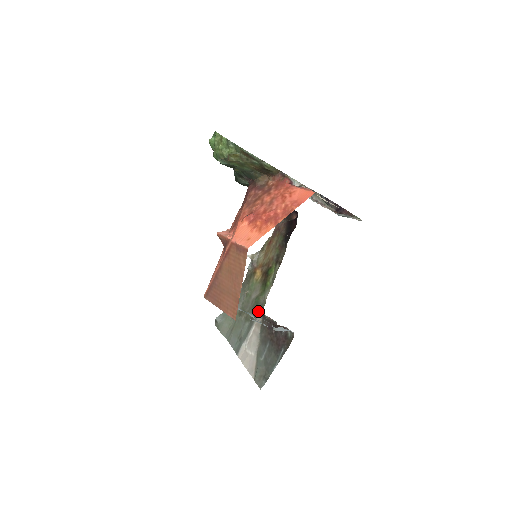
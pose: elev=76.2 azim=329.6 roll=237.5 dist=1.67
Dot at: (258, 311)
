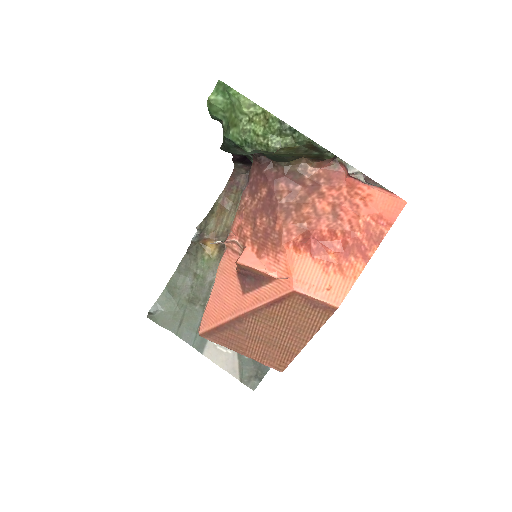
Dot at: occluded
